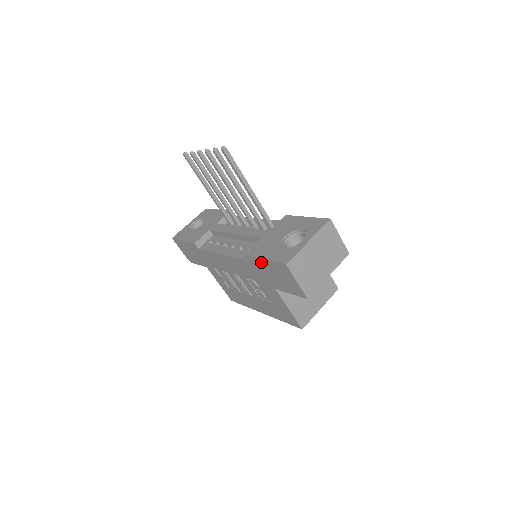
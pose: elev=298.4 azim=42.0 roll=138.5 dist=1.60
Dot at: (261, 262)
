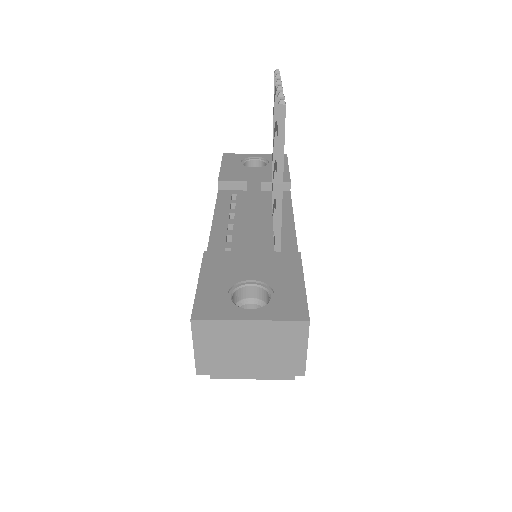
Dot at: occluded
